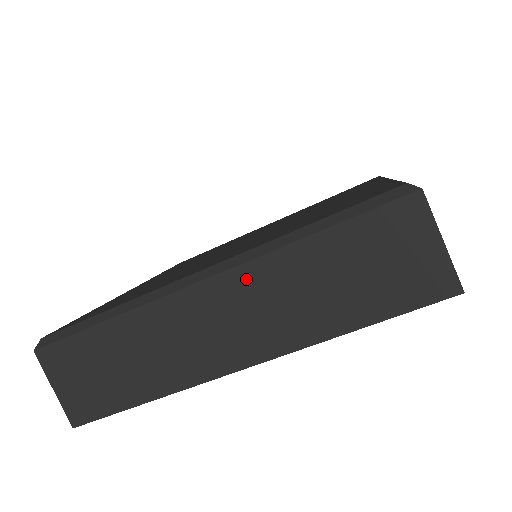
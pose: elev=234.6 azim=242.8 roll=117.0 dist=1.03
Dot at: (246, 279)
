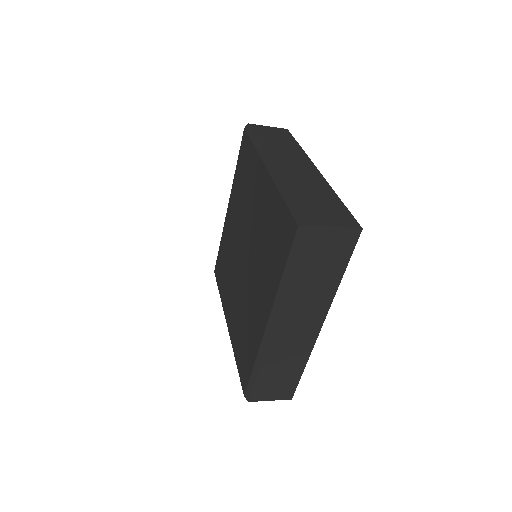
Dot at: (287, 310)
